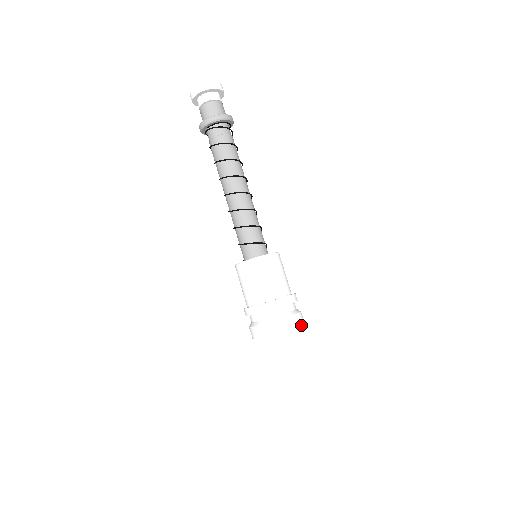
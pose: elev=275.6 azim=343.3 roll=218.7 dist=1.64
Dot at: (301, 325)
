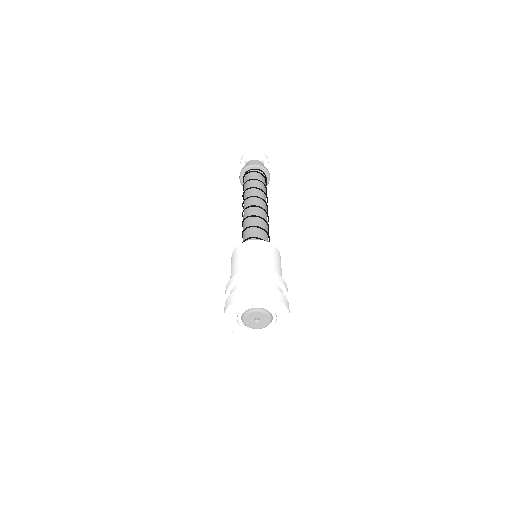
Dot at: (273, 299)
